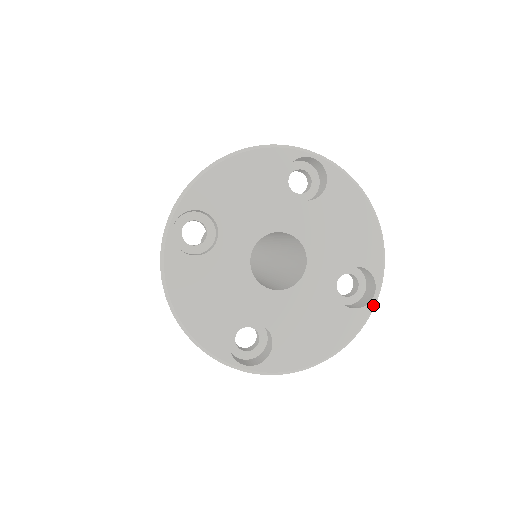
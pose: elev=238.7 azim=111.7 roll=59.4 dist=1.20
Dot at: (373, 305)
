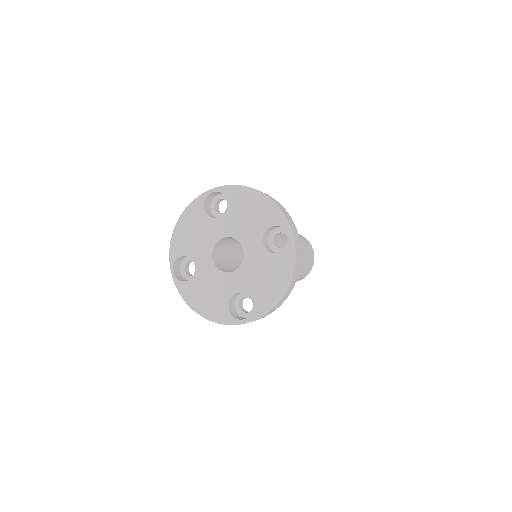
Dot at: (292, 242)
